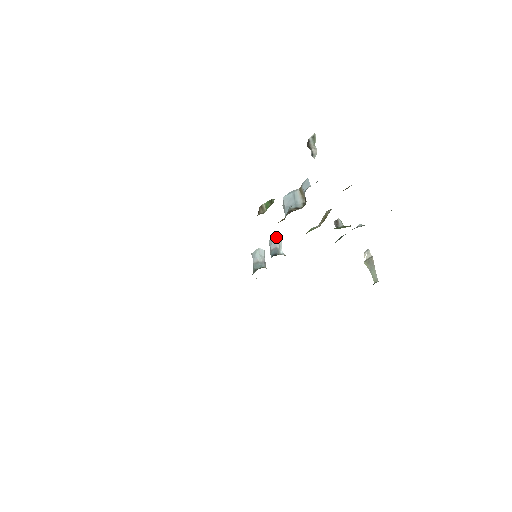
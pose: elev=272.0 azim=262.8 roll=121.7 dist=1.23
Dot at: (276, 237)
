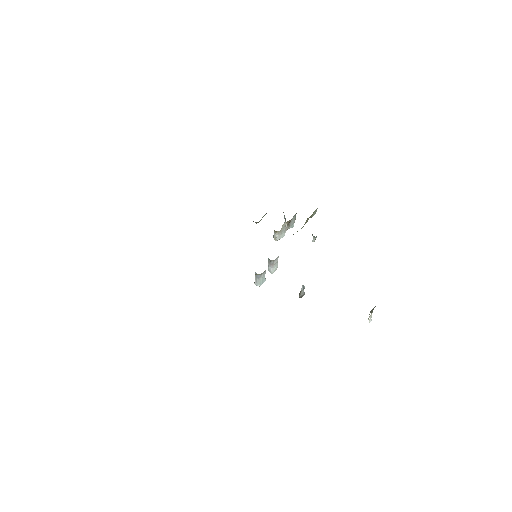
Dot at: occluded
